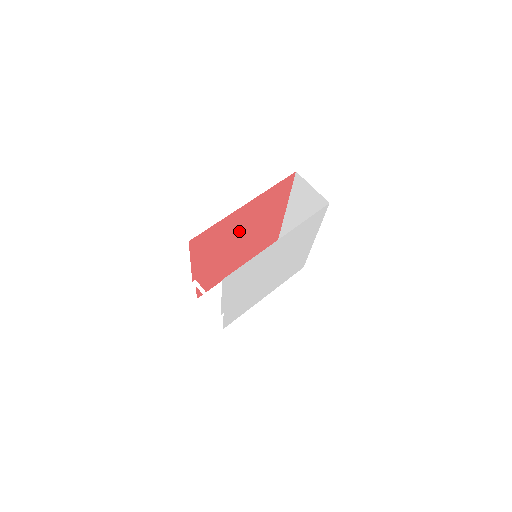
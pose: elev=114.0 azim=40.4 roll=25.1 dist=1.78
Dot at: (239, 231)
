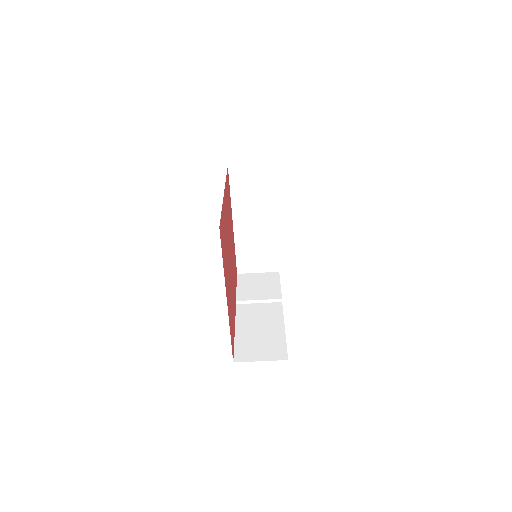
Dot at: (229, 275)
